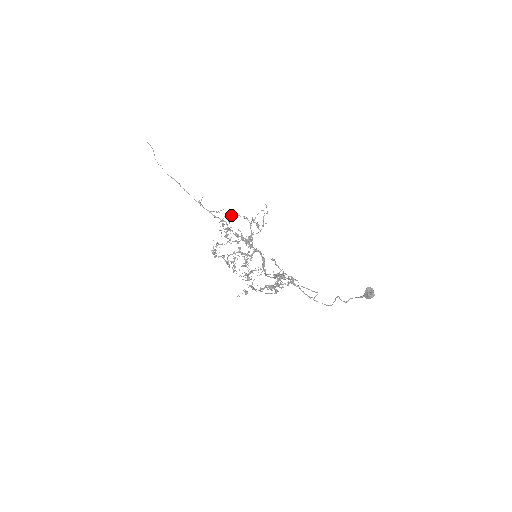
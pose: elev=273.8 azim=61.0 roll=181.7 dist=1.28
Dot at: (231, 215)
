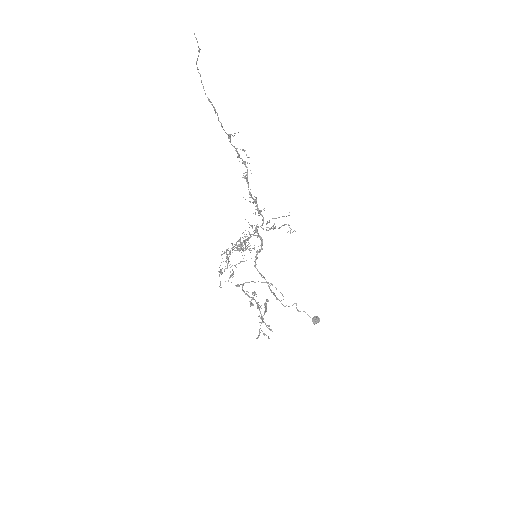
Dot at: (255, 232)
